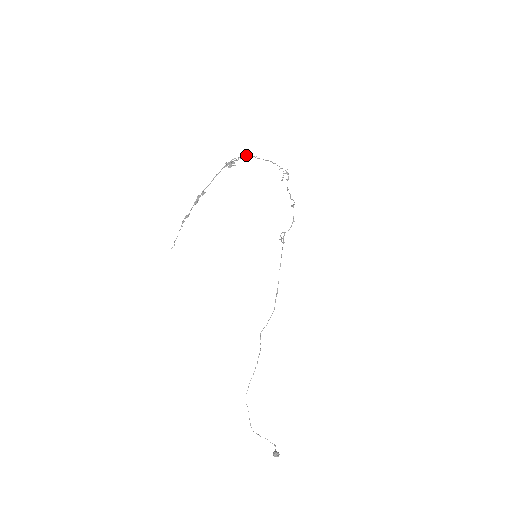
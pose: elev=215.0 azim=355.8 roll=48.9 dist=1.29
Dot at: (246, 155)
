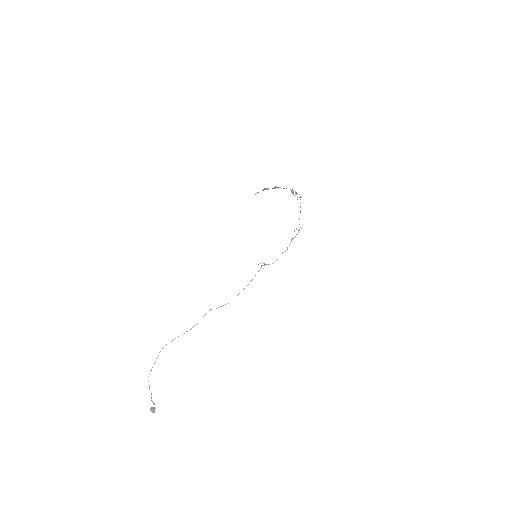
Dot at: occluded
